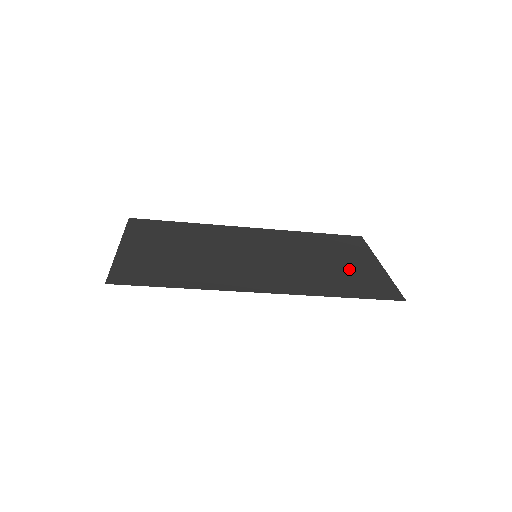
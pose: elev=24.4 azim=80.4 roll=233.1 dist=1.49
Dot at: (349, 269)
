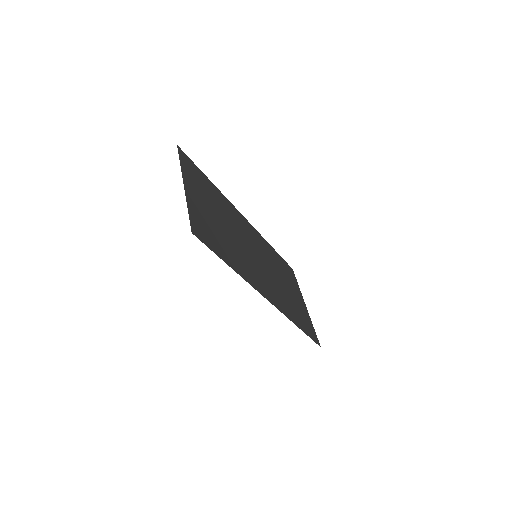
Dot at: (296, 301)
